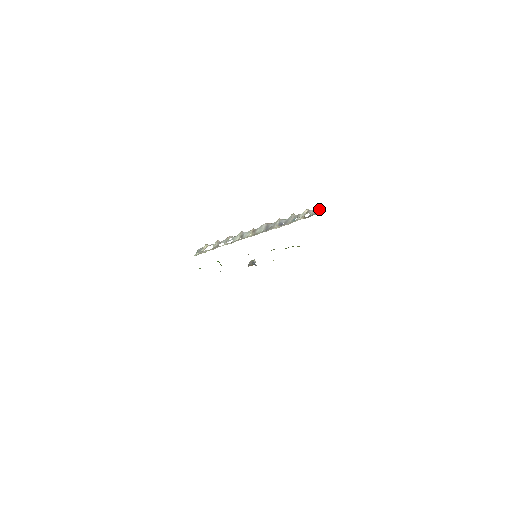
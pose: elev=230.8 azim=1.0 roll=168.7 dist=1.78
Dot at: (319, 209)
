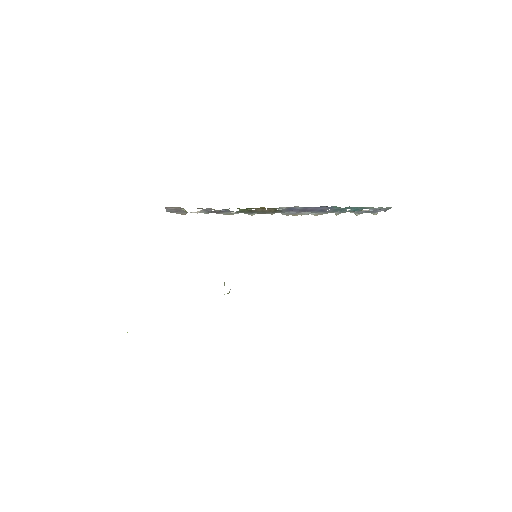
Dot at: (381, 209)
